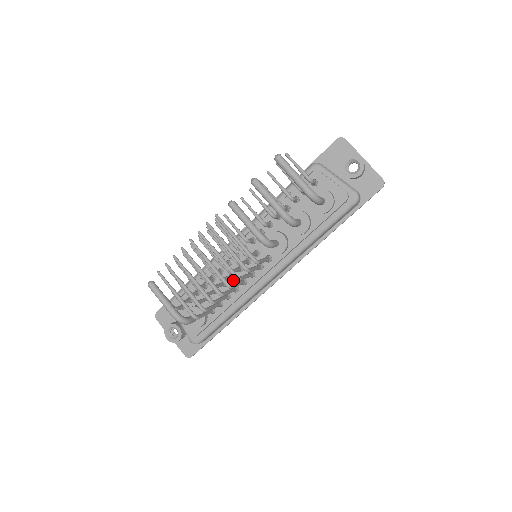
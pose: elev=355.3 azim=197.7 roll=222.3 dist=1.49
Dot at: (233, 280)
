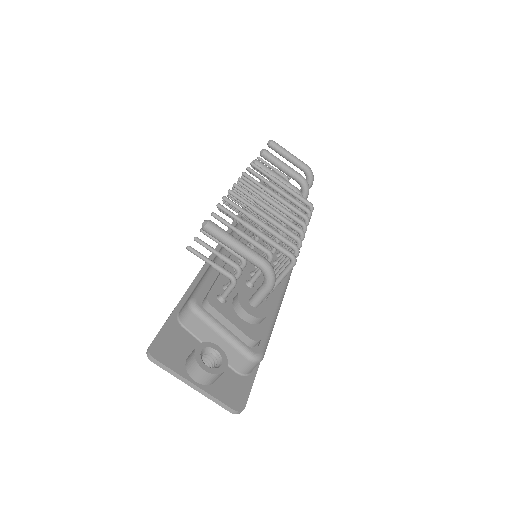
Dot at: occluded
